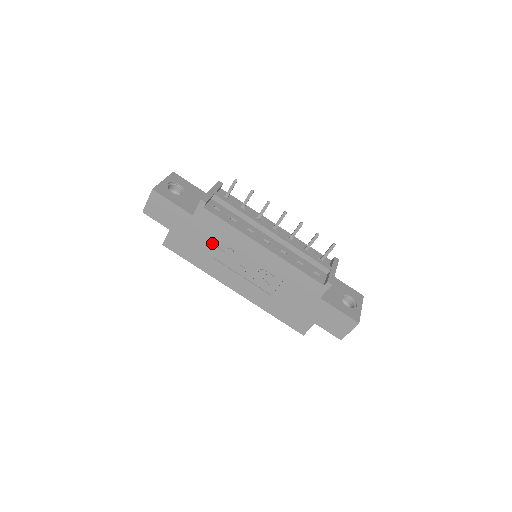
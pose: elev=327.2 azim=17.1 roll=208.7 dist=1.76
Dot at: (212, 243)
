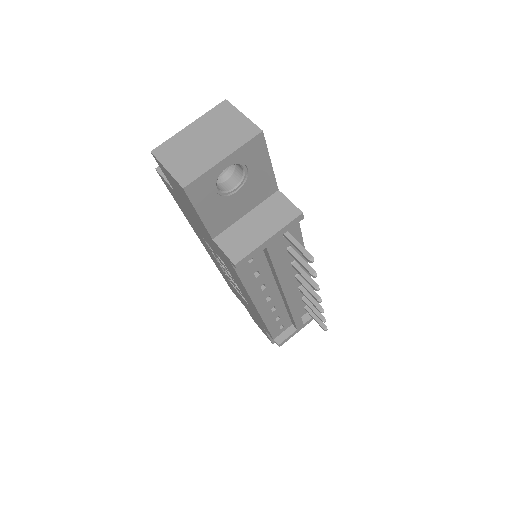
Dot at: occluded
